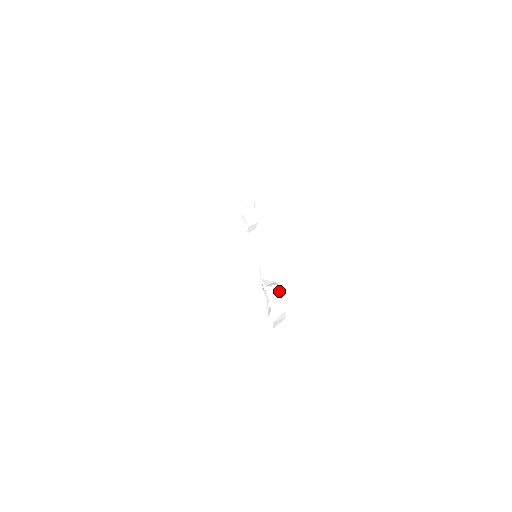
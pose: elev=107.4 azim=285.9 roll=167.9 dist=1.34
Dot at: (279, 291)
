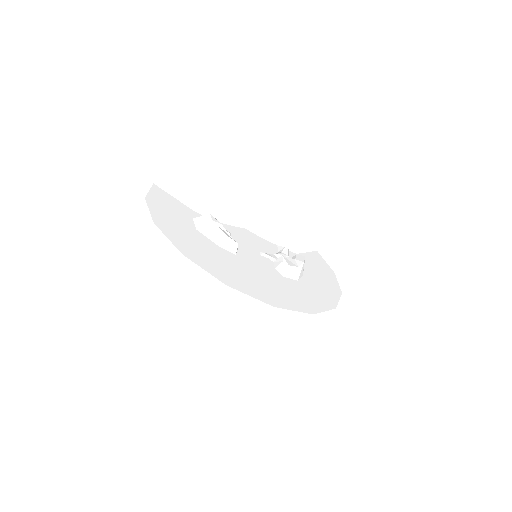
Dot at: (292, 267)
